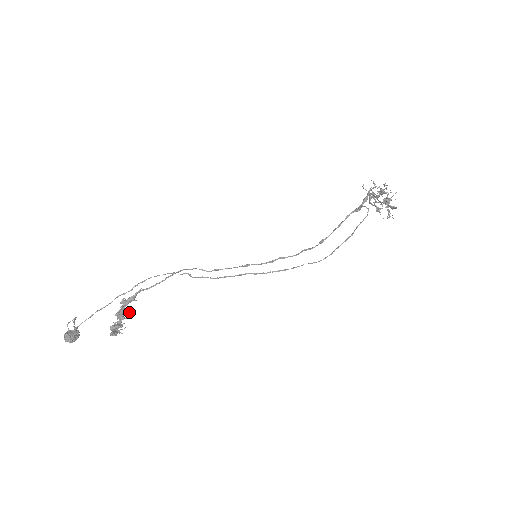
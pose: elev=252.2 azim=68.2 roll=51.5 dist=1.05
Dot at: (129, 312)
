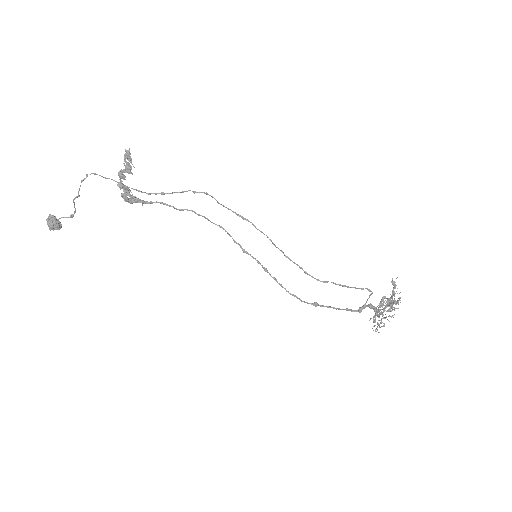
Dot at: occluded
